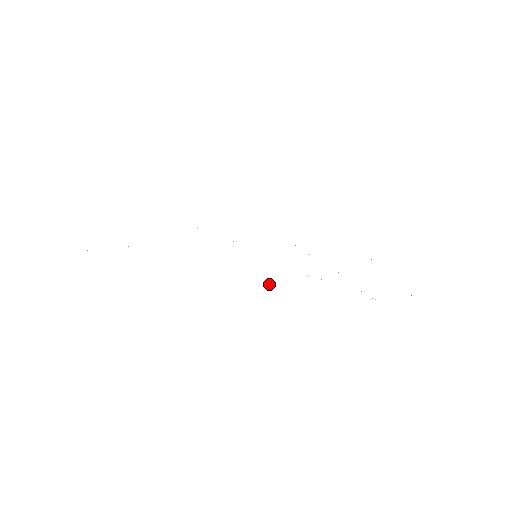
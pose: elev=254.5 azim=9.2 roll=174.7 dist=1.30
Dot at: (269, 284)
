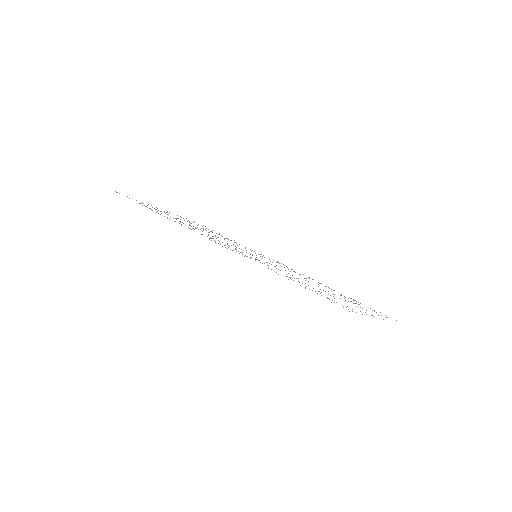
Dot at: occluded
